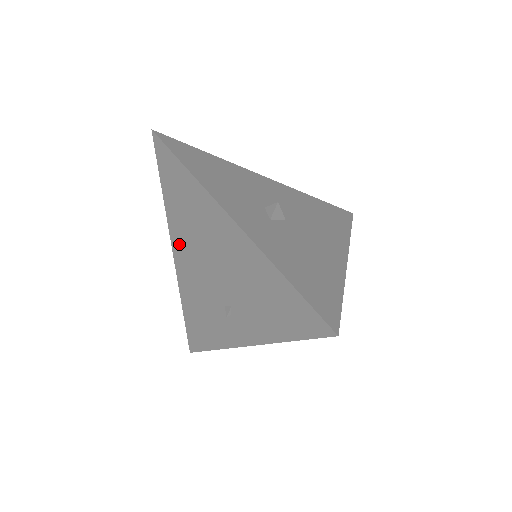
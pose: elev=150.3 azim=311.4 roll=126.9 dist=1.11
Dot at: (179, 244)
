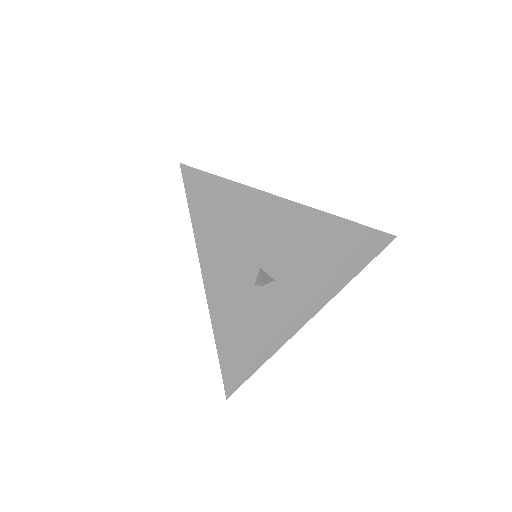
Dot at: occluded
